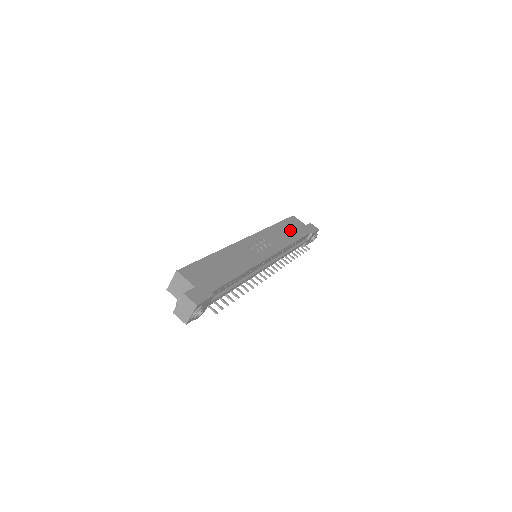
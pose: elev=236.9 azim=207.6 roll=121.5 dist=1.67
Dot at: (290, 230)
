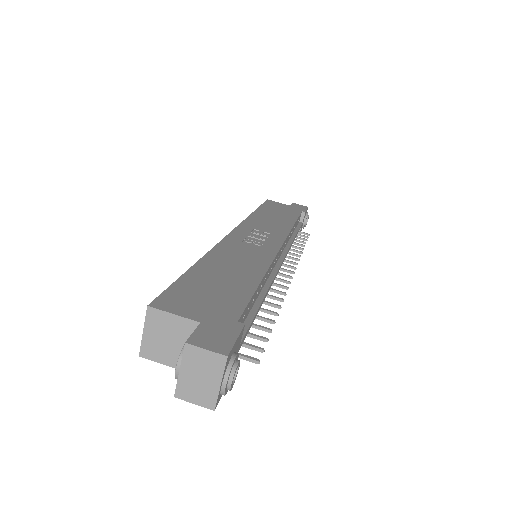
Dot at: (277, 213)
